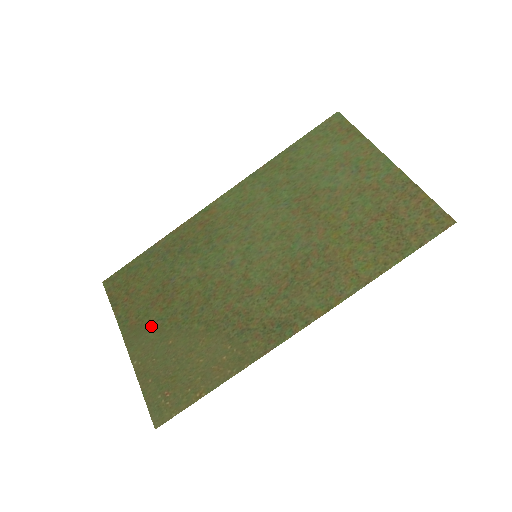
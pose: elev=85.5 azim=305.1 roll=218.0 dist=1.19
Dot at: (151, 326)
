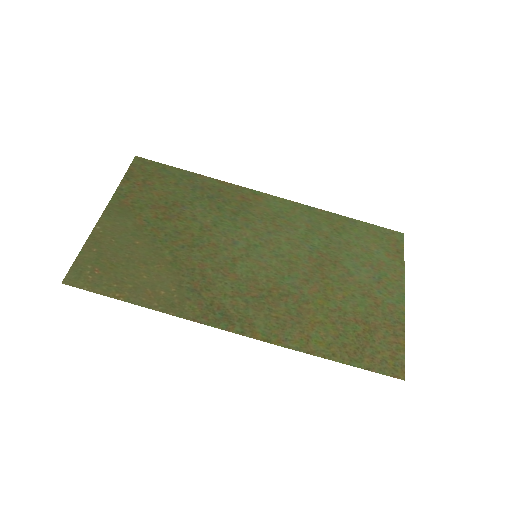
Dot at: (136, 218)
